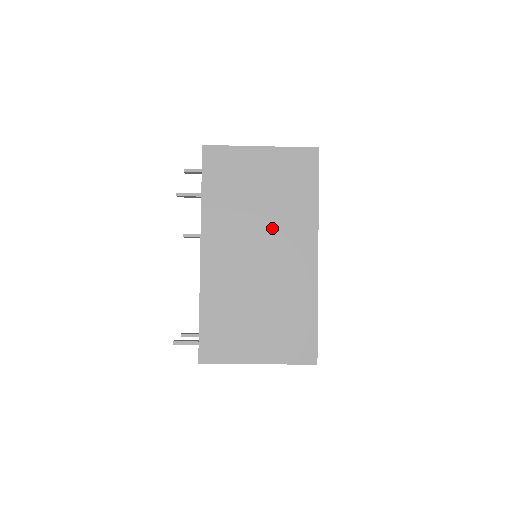
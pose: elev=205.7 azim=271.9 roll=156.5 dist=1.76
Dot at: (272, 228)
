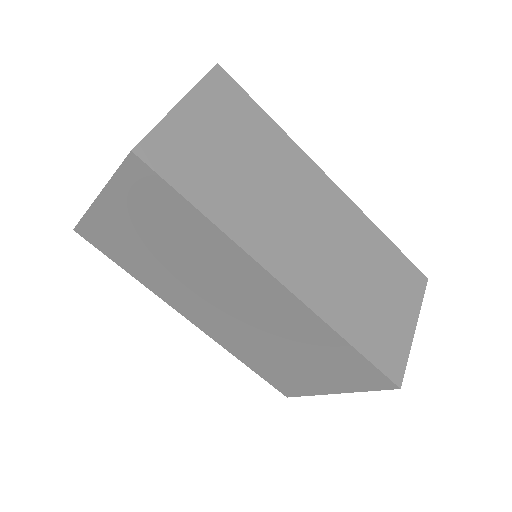
Dot at: (208, 277)
